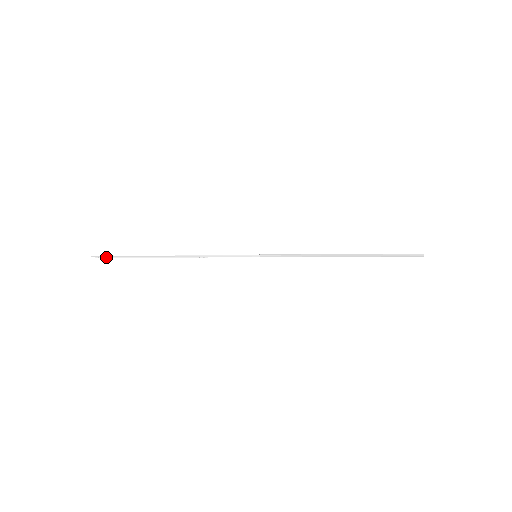
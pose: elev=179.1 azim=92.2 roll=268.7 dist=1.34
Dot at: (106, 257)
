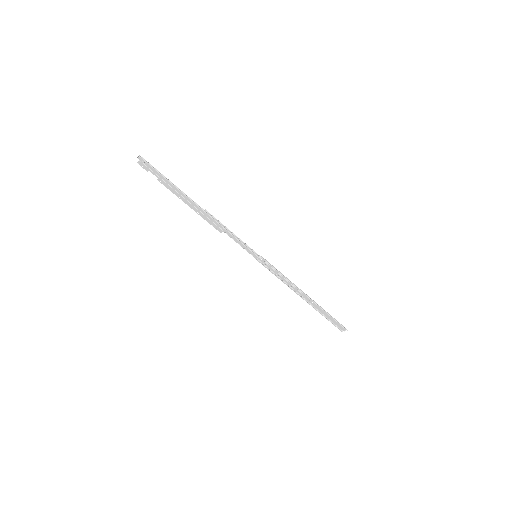
Dot at: (151, 166)
